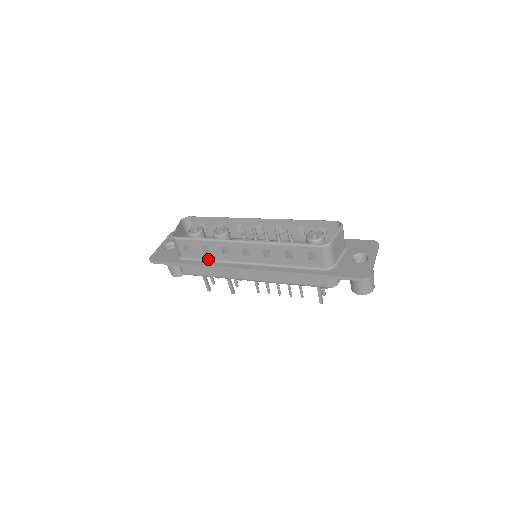
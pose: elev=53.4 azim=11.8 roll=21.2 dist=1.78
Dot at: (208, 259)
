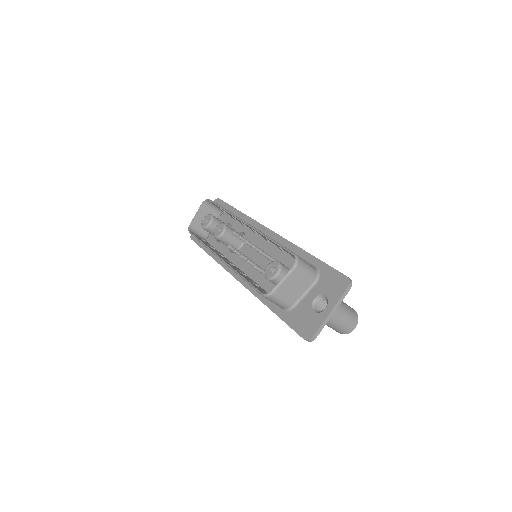
Dot at: occluded
